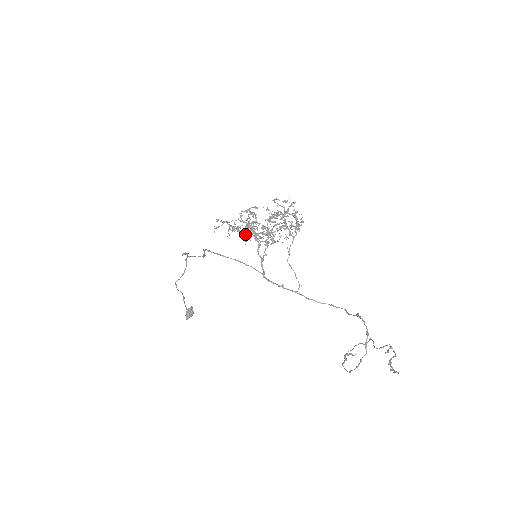
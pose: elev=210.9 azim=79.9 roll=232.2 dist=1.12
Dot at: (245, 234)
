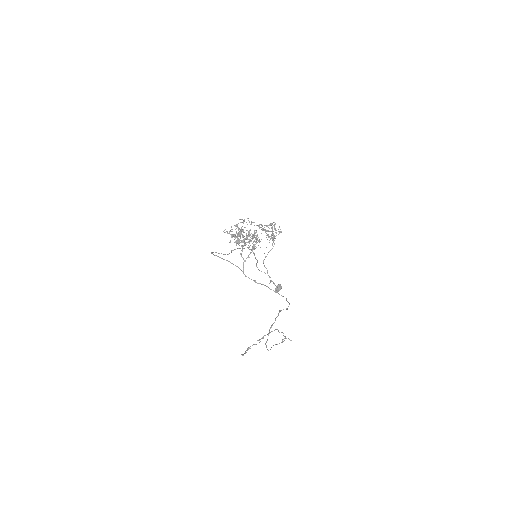
Dot at: (244, 241)
